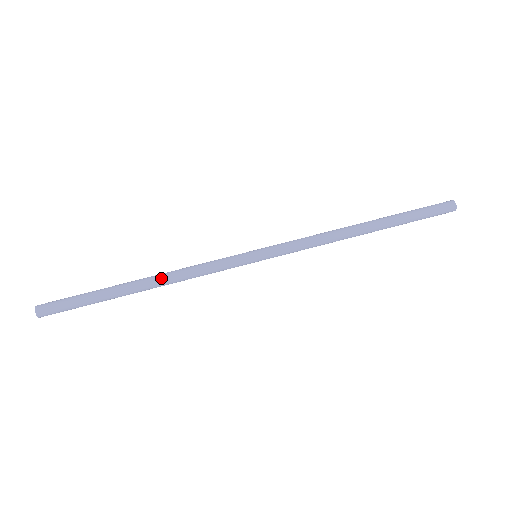
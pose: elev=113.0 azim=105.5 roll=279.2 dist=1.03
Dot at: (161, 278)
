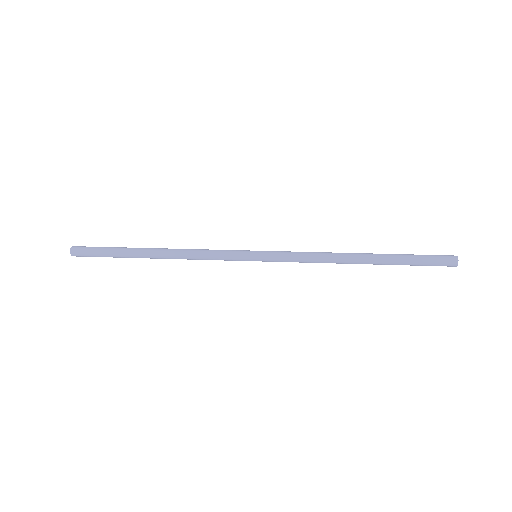
Dot at: (171, 252)
